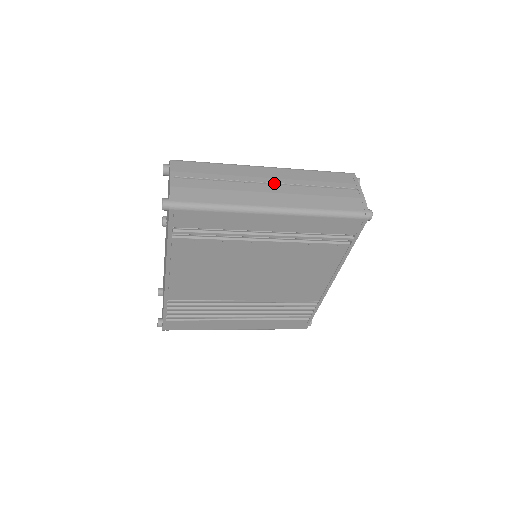
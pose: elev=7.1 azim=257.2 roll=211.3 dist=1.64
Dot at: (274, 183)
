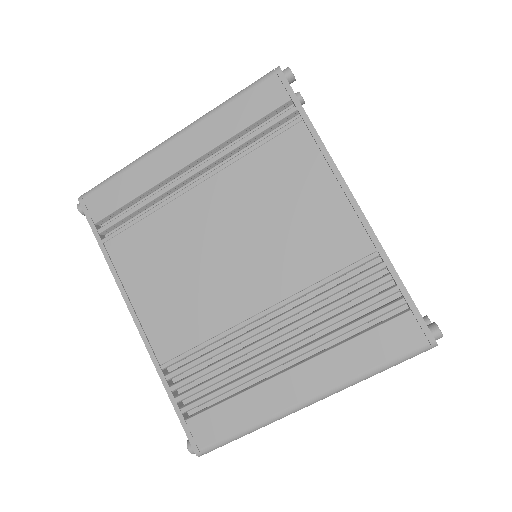
Dot at: occluded
